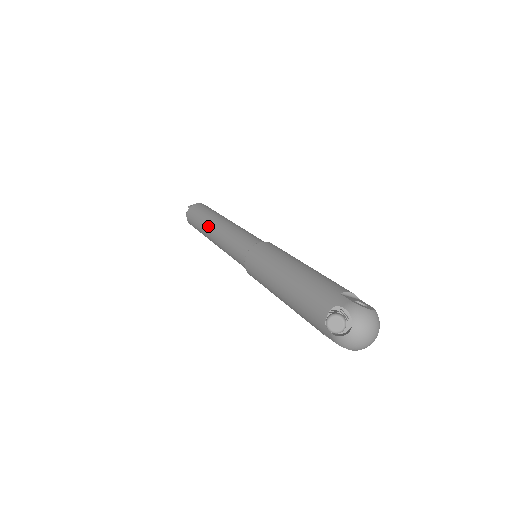
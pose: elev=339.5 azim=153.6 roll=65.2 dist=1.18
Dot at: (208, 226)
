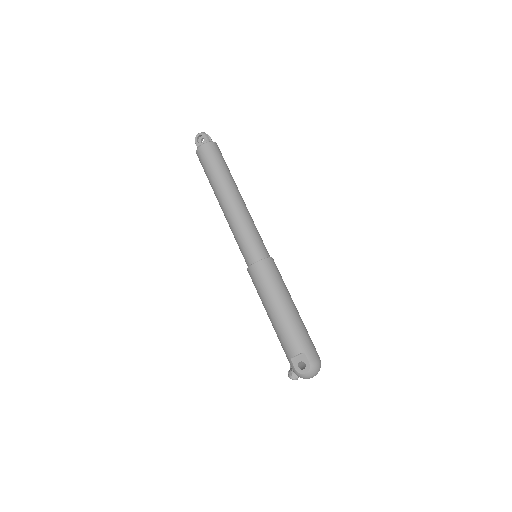
Dot at: occluded
